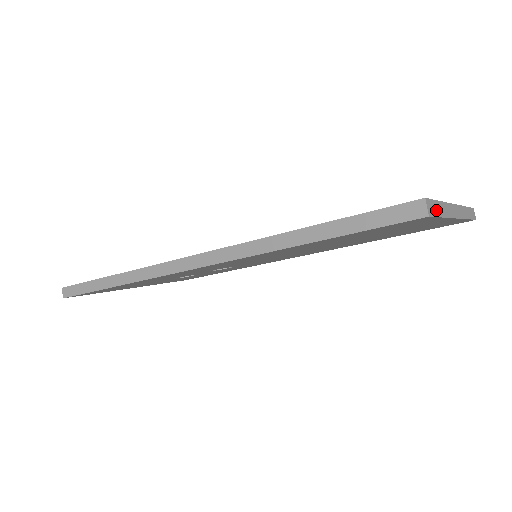
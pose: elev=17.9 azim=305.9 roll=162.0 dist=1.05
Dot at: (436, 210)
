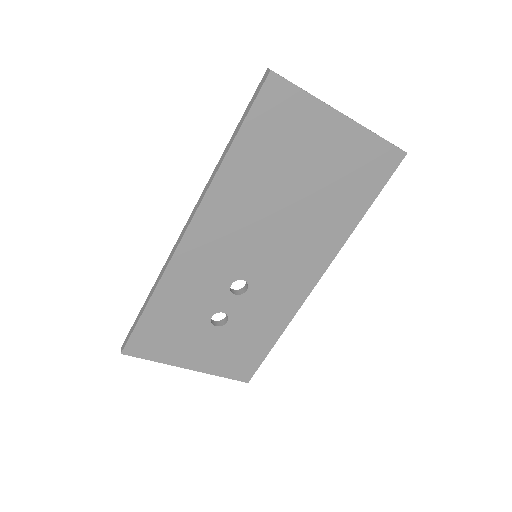
Dot at: (289, 81)
